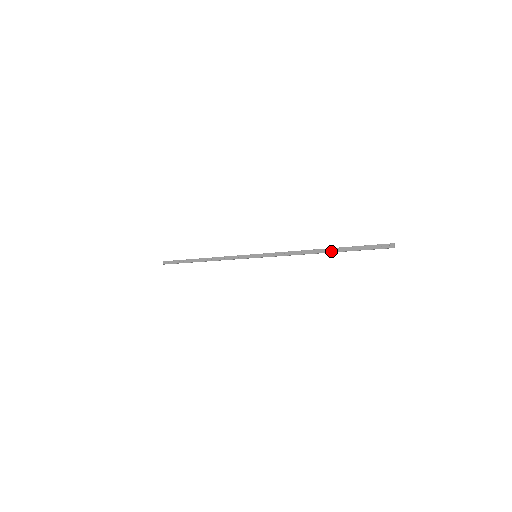
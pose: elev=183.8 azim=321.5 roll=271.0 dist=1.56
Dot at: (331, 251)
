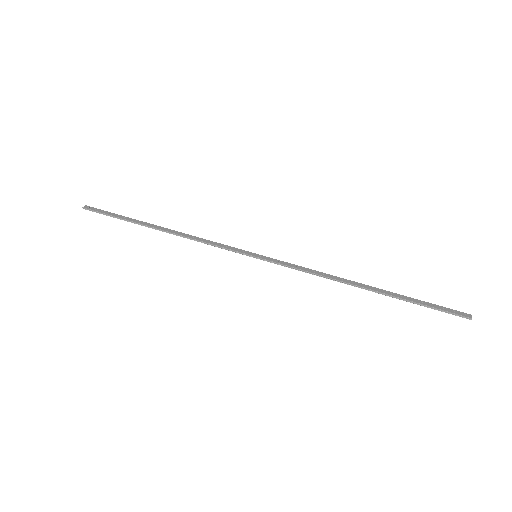
Dot at: (379, 290)
